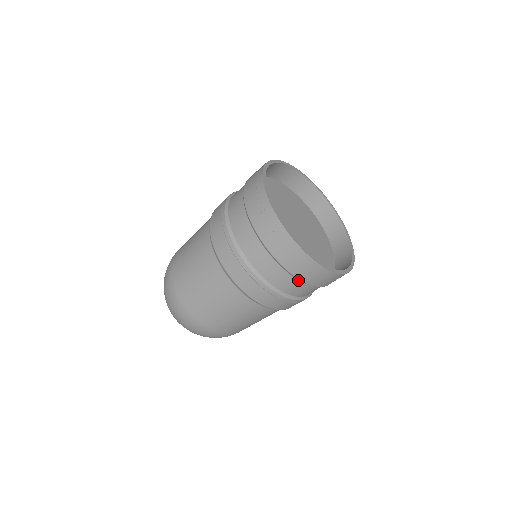
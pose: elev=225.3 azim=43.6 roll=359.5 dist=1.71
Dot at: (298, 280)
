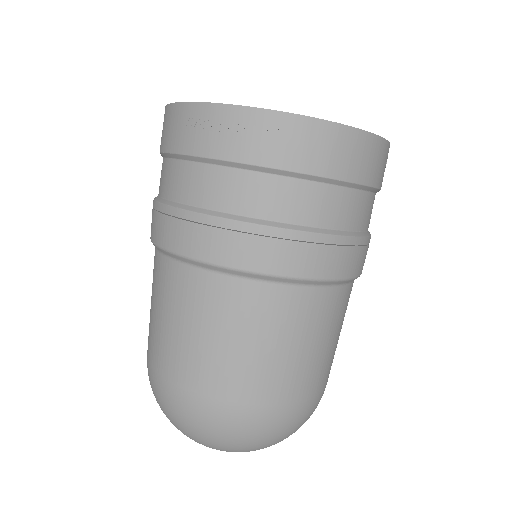
Dot at: (358, 190)
